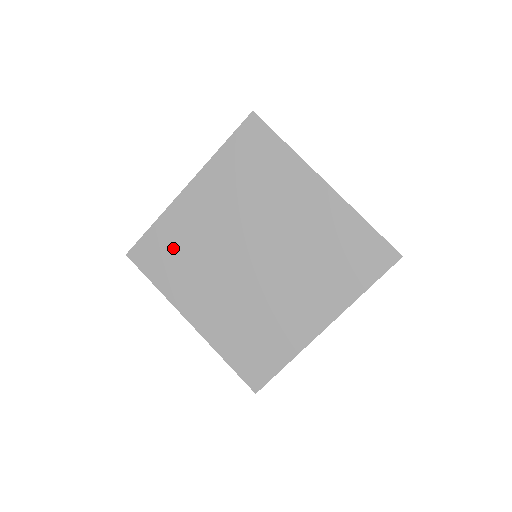
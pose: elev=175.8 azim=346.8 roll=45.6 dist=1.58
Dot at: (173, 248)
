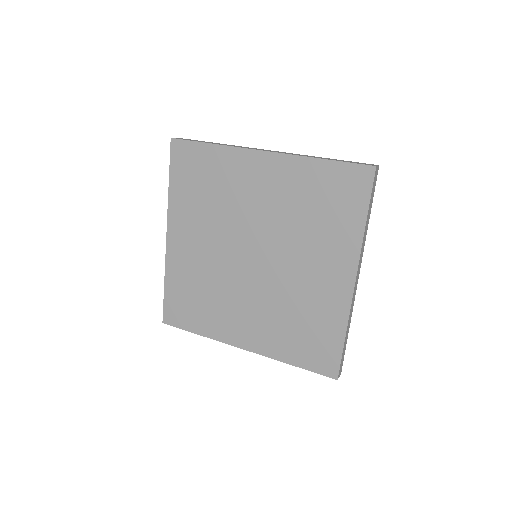
Dot at: (190, 294)
